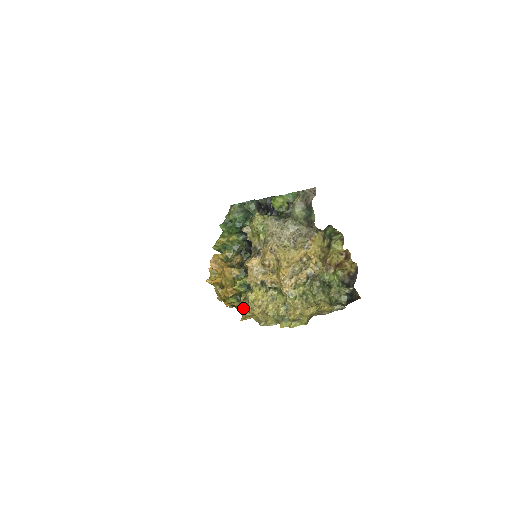
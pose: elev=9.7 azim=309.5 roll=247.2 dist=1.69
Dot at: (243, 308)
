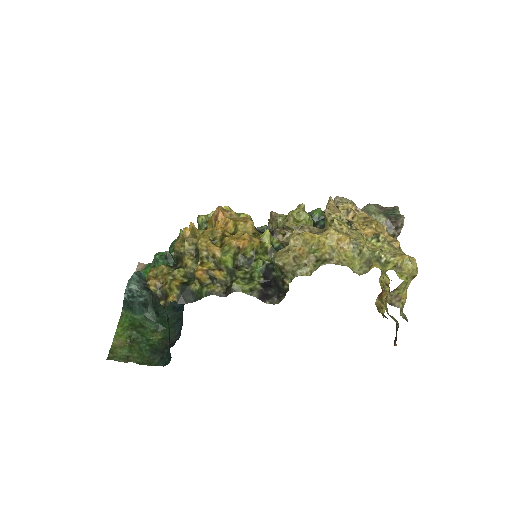
Dot at: (285, 248)
